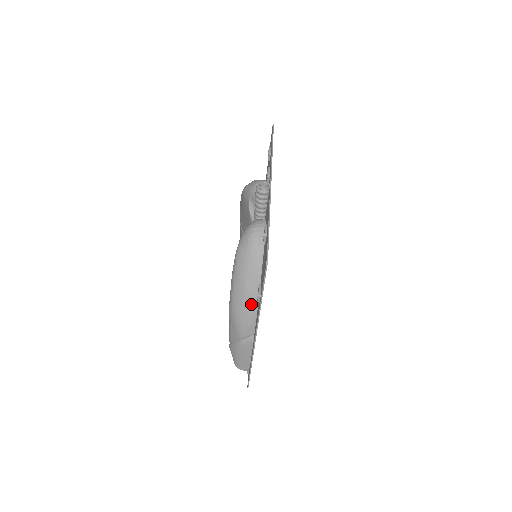
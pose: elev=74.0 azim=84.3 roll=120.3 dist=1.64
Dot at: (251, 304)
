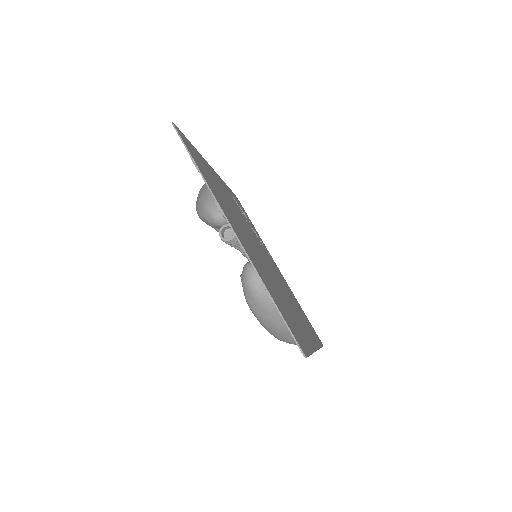
Dot at: occluded
